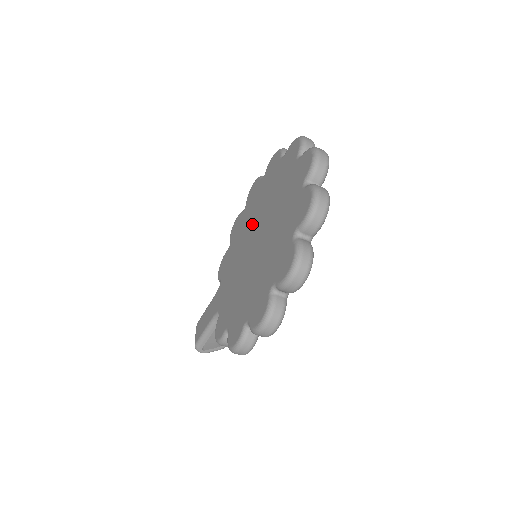
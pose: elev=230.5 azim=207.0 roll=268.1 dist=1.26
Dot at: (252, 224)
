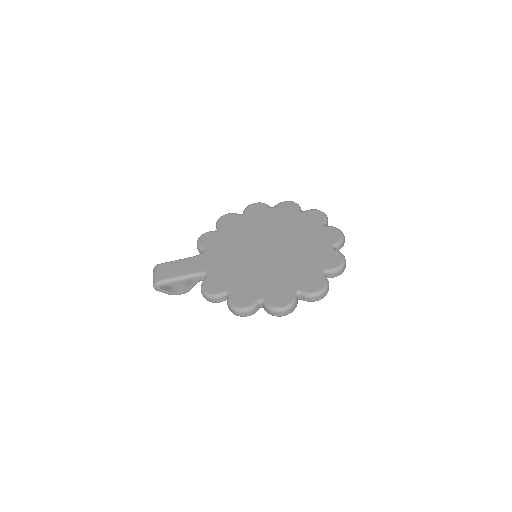
Dot at: (260, 234)
